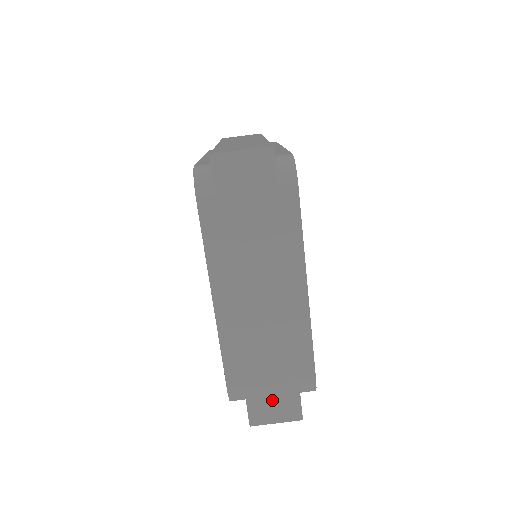
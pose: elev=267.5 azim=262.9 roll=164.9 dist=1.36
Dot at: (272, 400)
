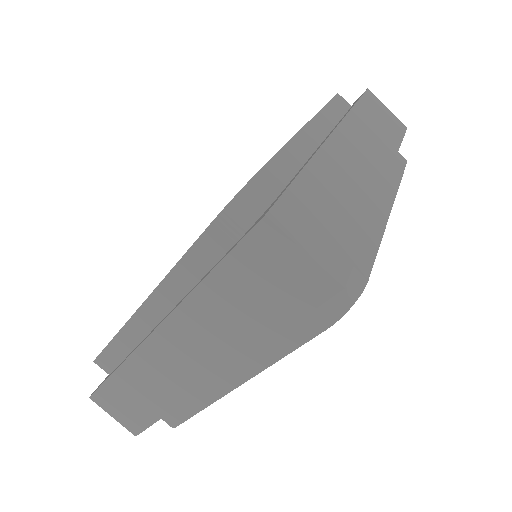
Dot at: (123, 406)
